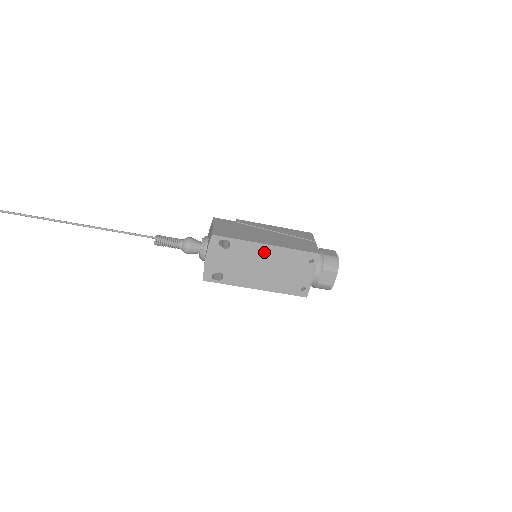
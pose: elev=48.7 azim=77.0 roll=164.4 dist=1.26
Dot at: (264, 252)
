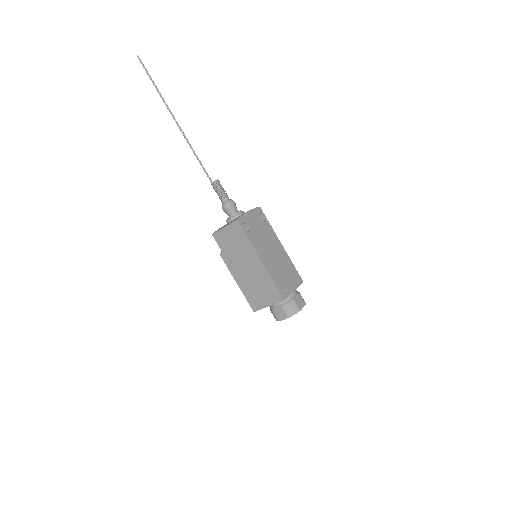
Dot at: (278, 246)
